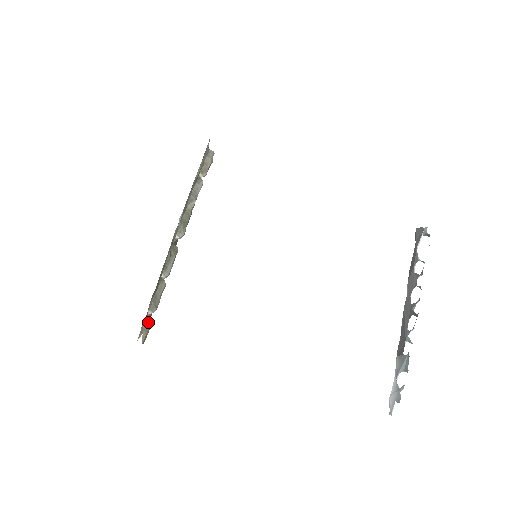
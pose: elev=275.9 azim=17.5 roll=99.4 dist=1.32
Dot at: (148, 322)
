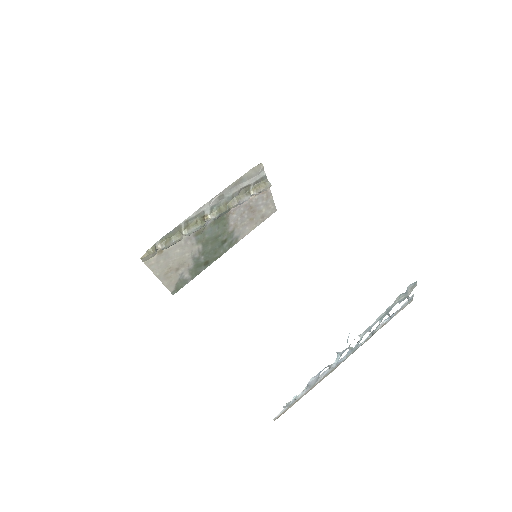
Dot at: (154, 249)
